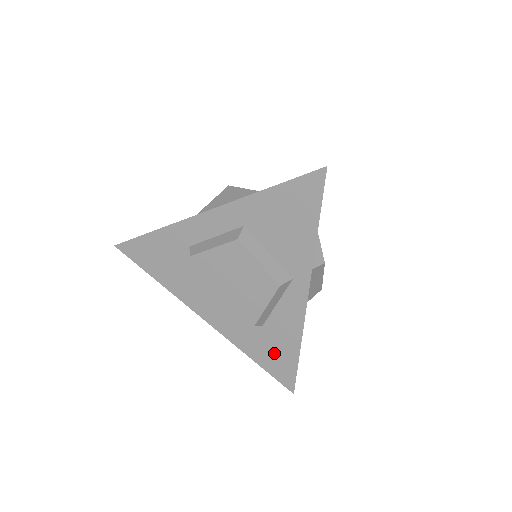
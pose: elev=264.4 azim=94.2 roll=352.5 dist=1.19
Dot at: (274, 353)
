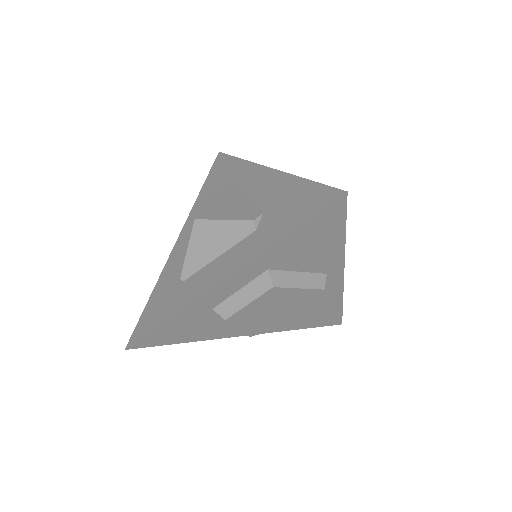
Dot at: (320, 316)
